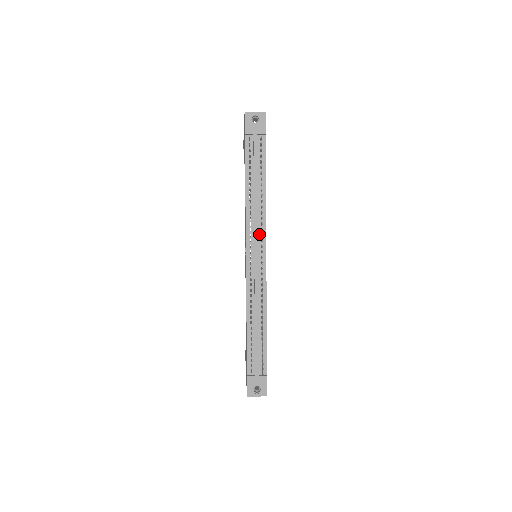
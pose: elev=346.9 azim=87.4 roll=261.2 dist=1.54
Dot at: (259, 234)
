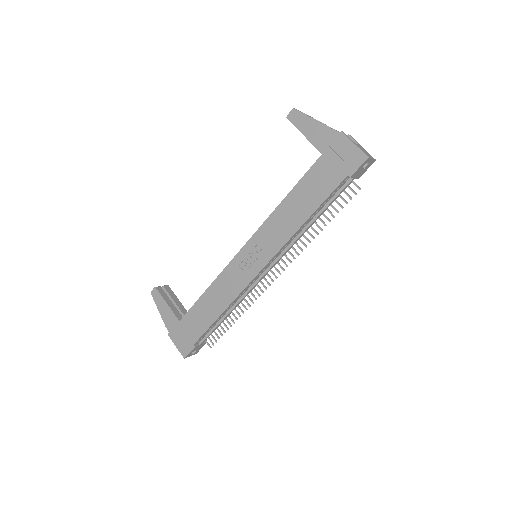
Dot at: (283, 253)
